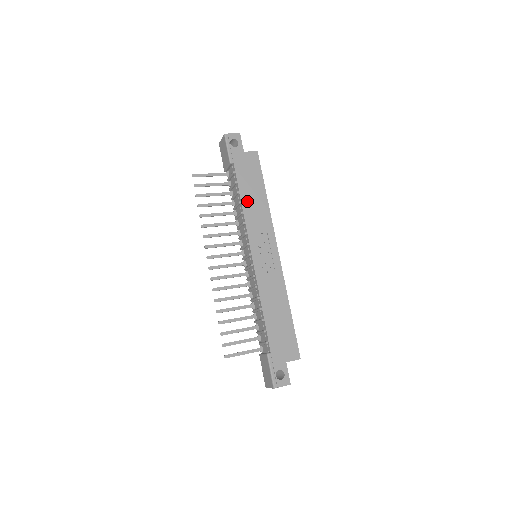
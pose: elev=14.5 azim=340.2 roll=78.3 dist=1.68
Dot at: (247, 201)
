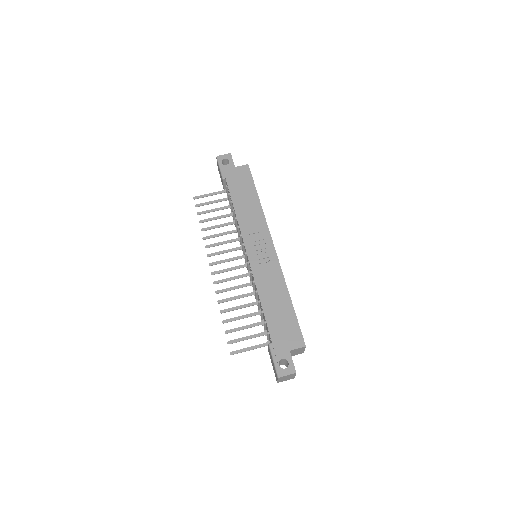
Dot at: (240, 207)
